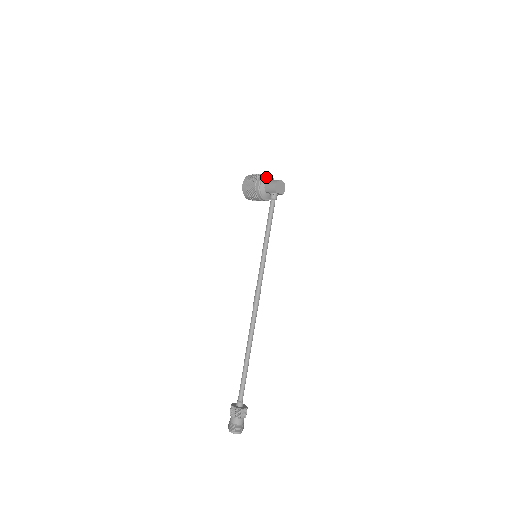
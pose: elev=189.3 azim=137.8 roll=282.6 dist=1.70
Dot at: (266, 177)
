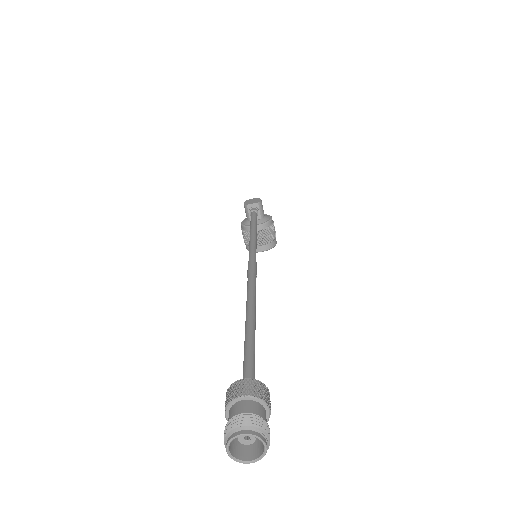
Dot at: occluded
